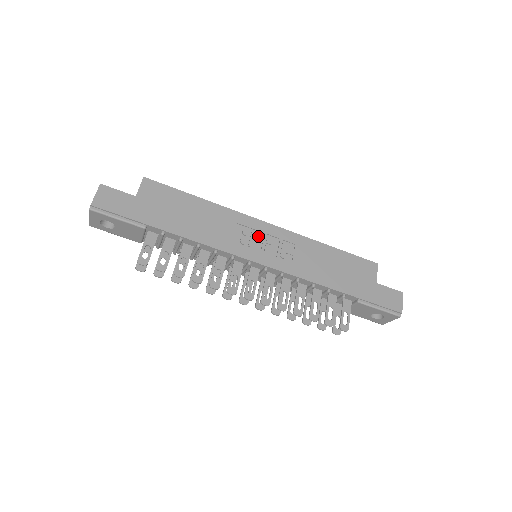
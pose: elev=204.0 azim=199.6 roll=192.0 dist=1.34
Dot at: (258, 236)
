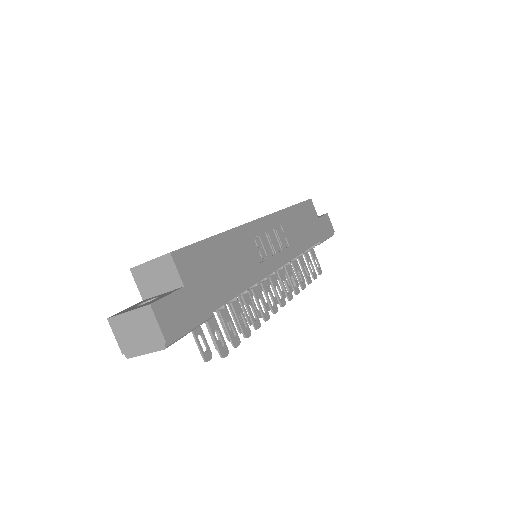
Dot at: (264, 239)
